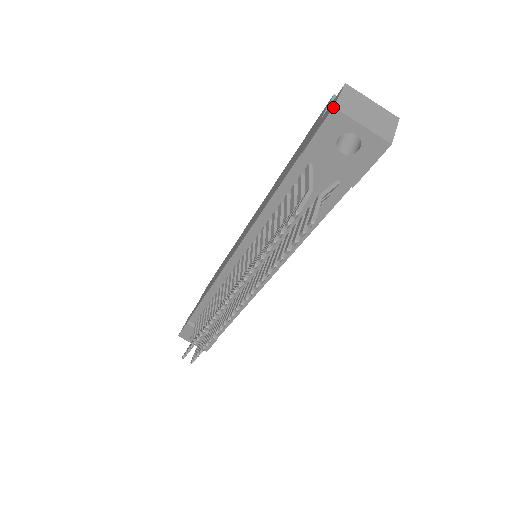
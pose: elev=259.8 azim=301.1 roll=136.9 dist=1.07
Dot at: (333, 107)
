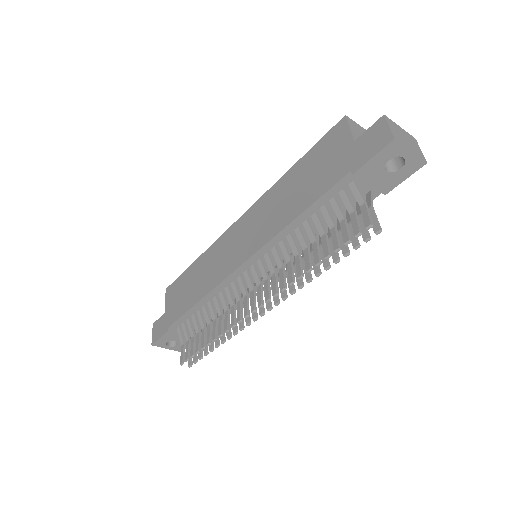
Dot at: (394, 139)
